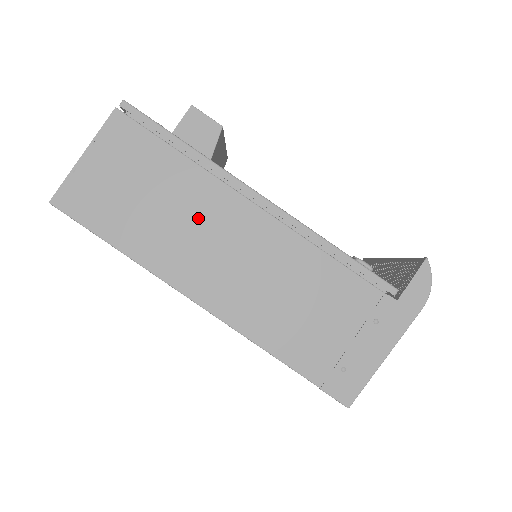
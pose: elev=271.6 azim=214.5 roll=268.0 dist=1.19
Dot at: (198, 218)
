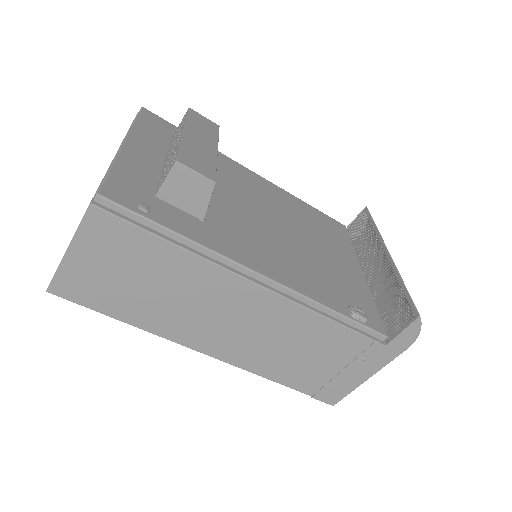
Dot at: (199, 297)
